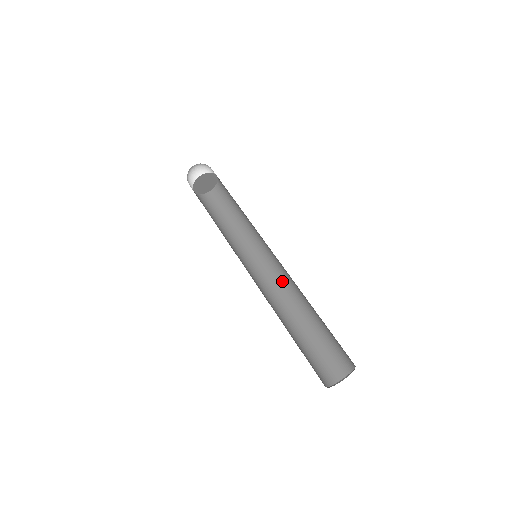
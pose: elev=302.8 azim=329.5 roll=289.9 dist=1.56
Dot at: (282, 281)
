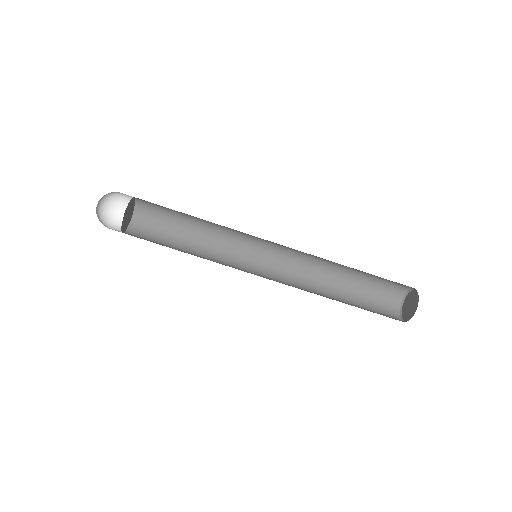
Dot at: occluded
